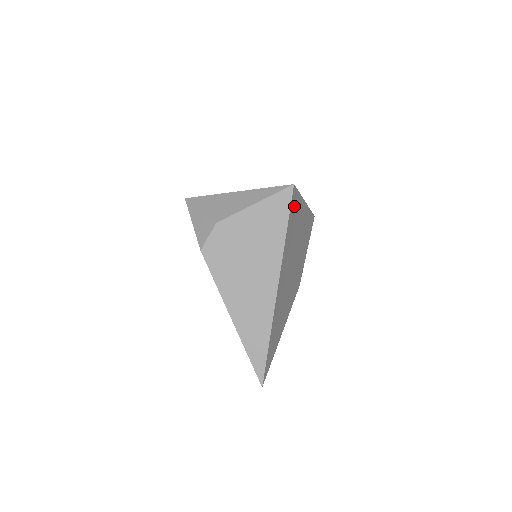
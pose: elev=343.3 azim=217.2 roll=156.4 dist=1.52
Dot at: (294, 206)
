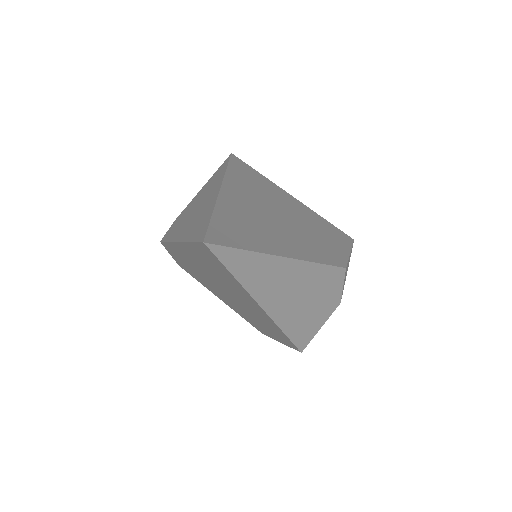
Dot at: (245, 169)
